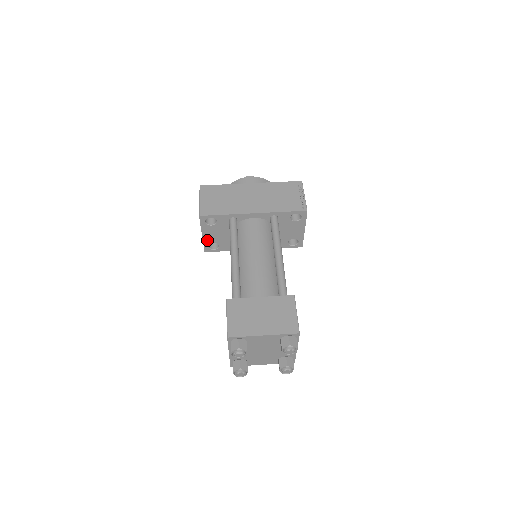
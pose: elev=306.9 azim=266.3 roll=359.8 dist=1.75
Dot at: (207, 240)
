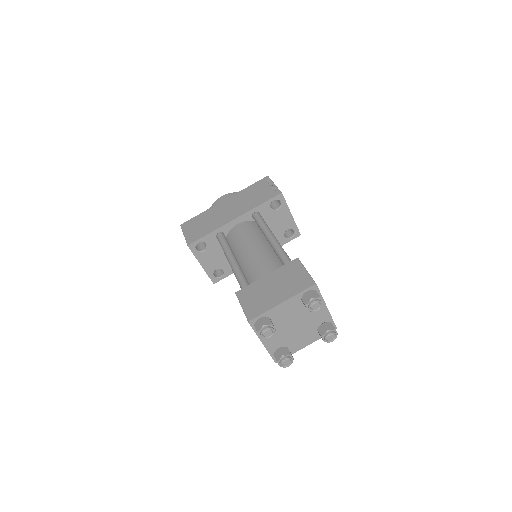
Dot at: (209, 269)
